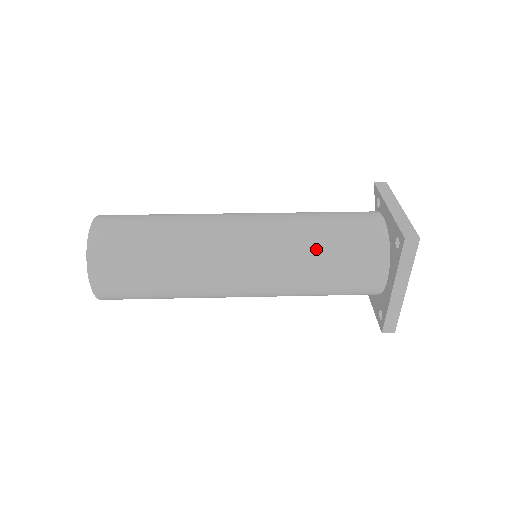
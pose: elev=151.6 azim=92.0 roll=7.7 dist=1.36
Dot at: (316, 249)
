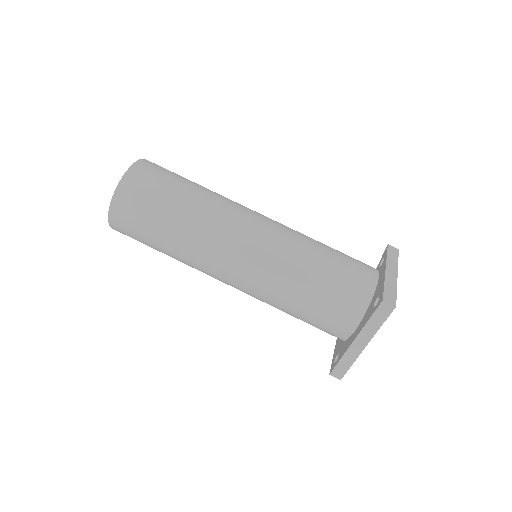
Dot at: (306, 273)
